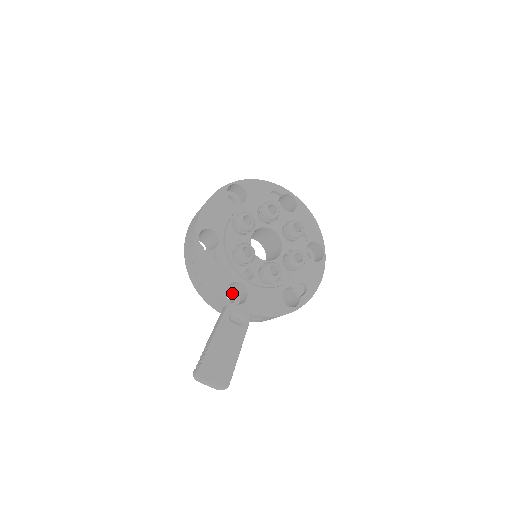
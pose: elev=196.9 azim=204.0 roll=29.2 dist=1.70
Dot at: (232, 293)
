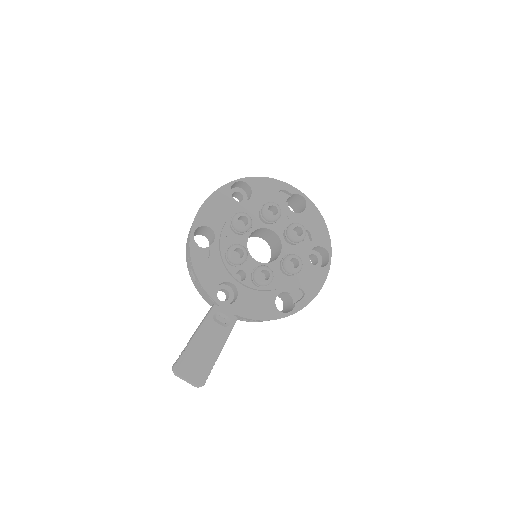
Dot at: (227, 291)
